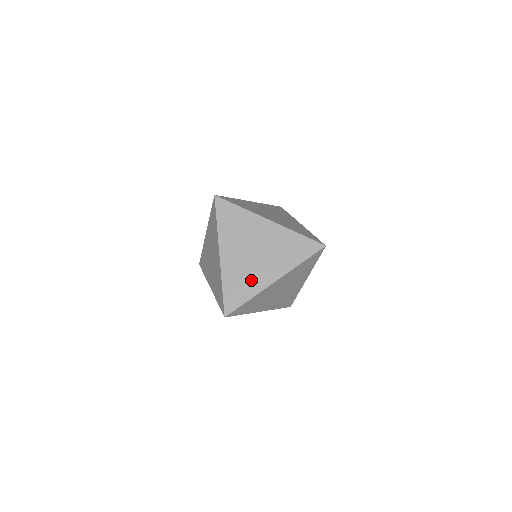
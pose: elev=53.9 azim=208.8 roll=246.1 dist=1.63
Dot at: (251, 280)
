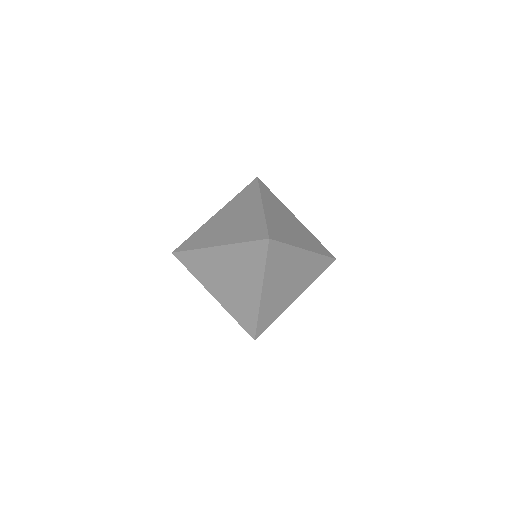
Dot at: (288, 235)
